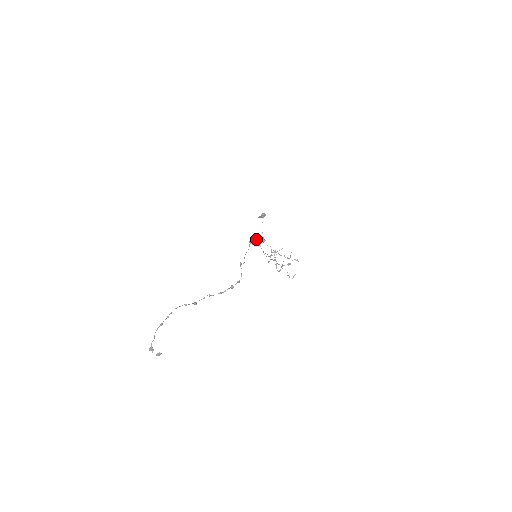
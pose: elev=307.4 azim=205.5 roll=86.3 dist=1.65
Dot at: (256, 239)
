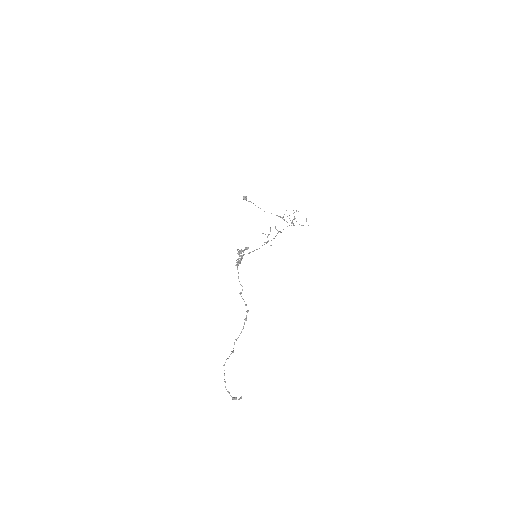
Dot at: occluded
